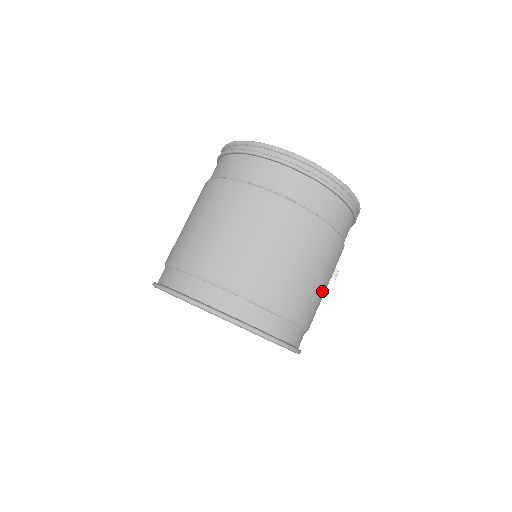
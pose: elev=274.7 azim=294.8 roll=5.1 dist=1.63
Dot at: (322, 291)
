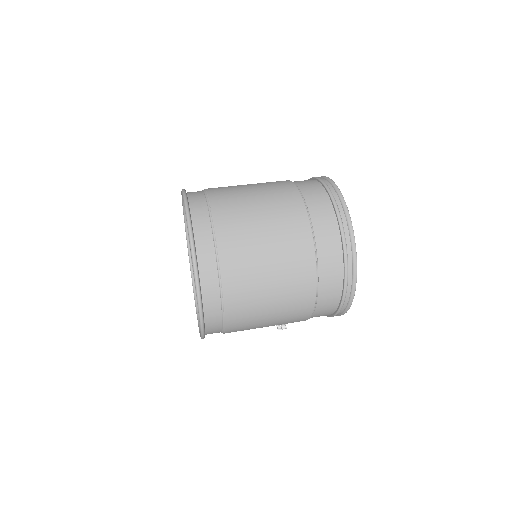
Dot at: (262, 324)
